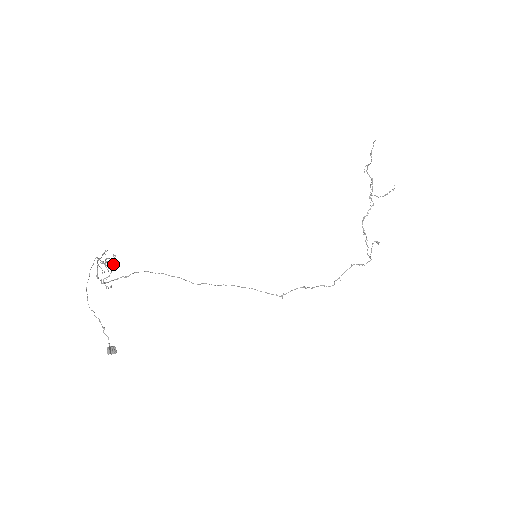
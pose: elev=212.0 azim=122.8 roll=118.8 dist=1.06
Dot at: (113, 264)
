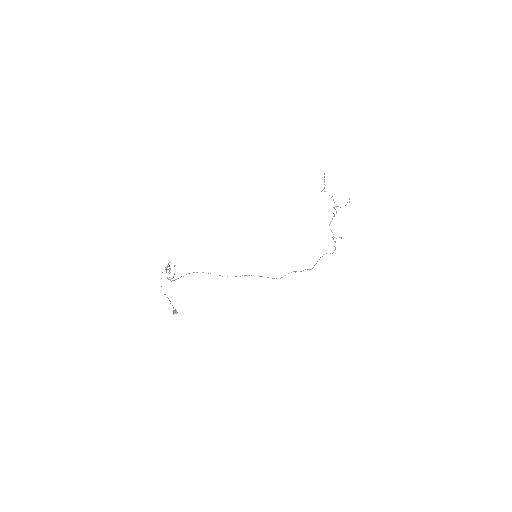
Dot at: occluded
